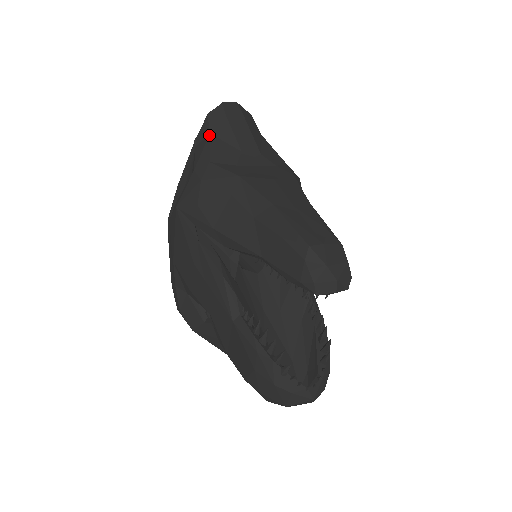
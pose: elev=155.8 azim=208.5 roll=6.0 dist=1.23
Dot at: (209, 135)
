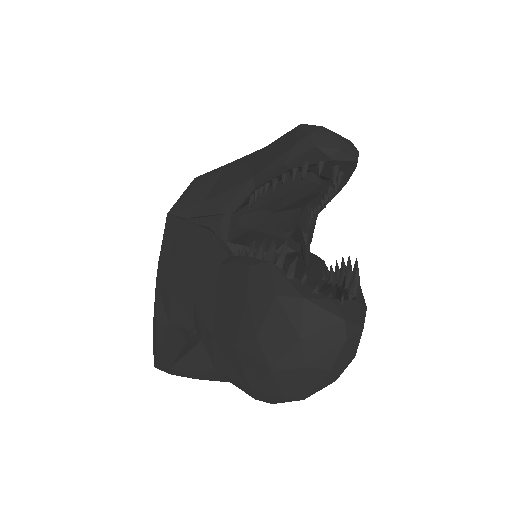
Dot at: occluded
